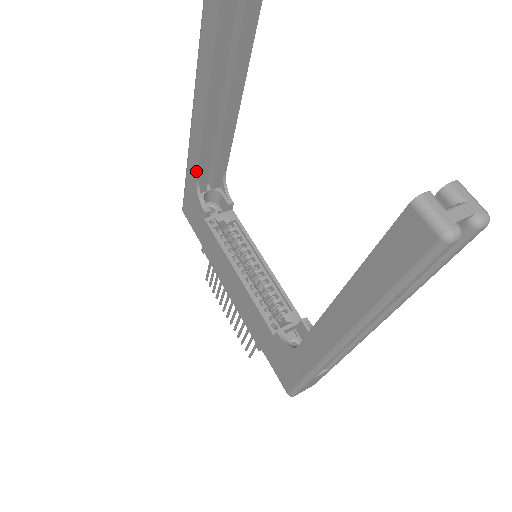
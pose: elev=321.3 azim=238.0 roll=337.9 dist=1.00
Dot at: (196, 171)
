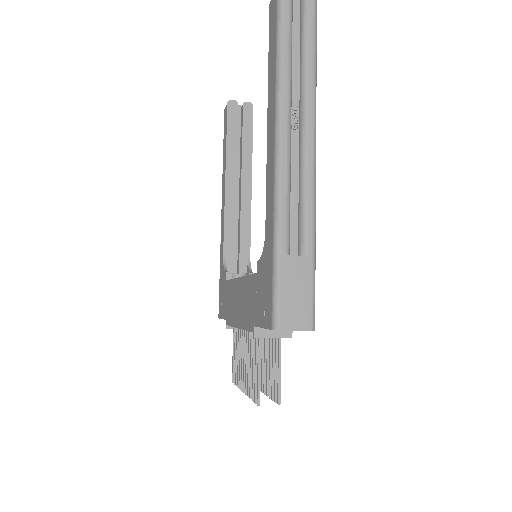
Dot at: (223, 246)
